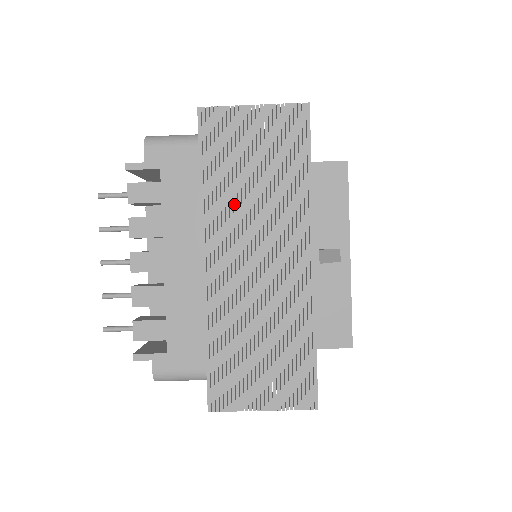
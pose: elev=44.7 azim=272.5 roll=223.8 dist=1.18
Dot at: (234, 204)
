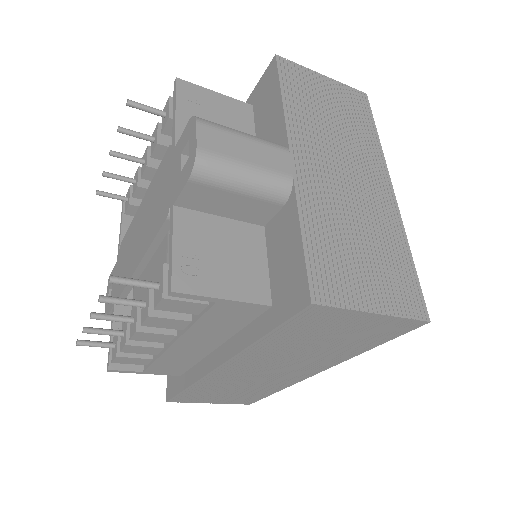
Dot at: (280, 352)
